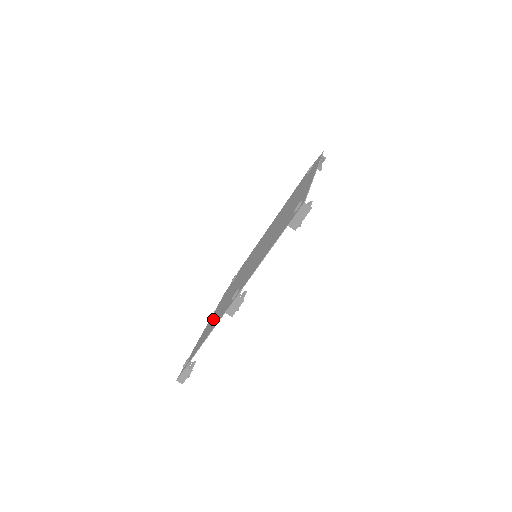
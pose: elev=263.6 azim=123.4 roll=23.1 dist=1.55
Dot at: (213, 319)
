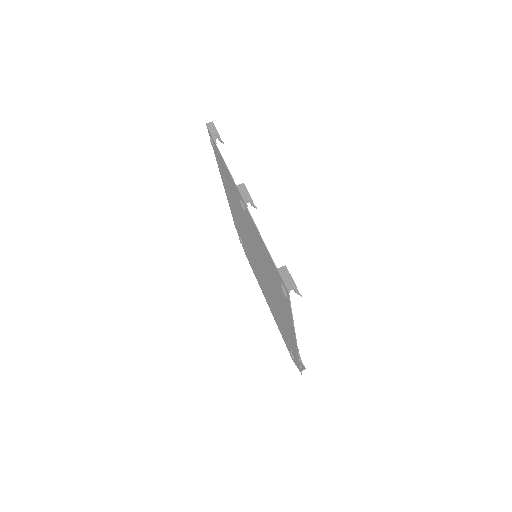
Dot at: (277, 294)
